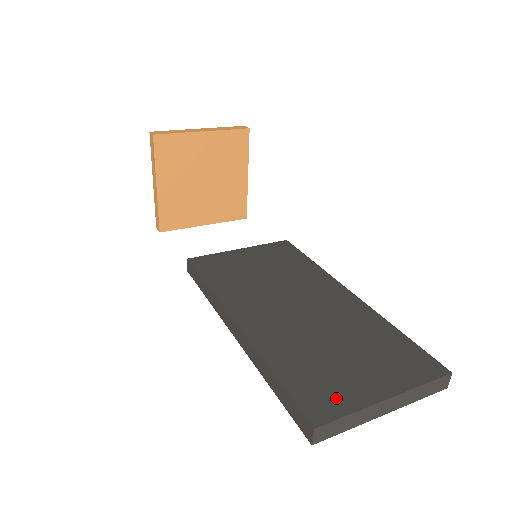
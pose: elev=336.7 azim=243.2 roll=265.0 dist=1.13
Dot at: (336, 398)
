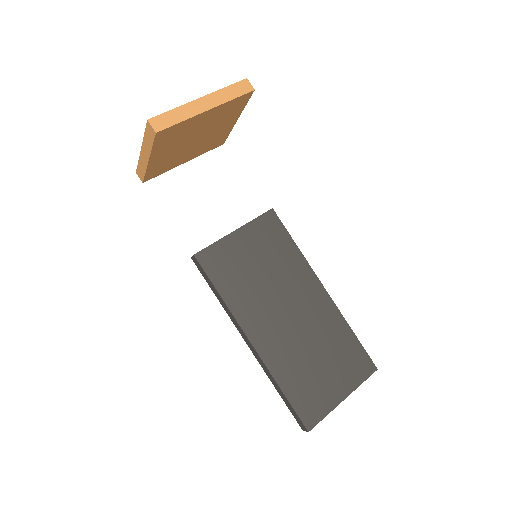
Dot at: (318, 406)
